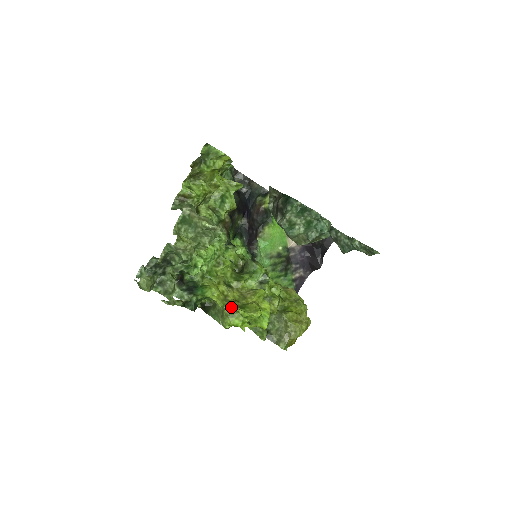
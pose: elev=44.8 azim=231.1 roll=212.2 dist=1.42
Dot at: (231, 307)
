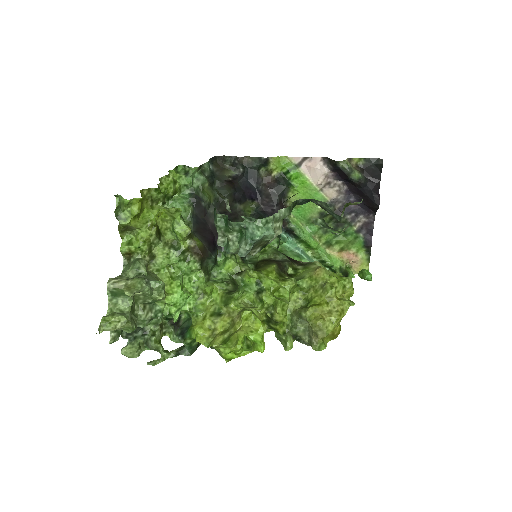
Dot at: (212, 346)
